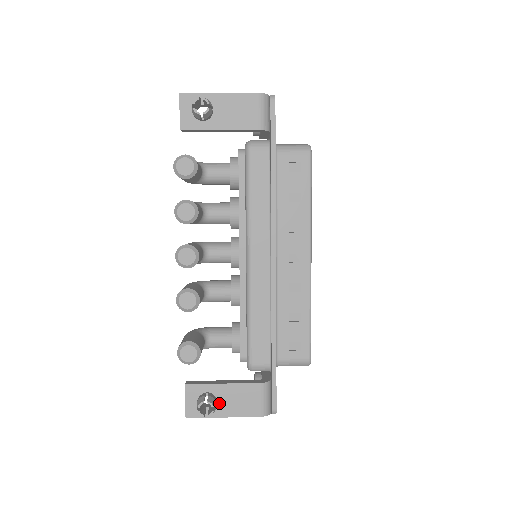
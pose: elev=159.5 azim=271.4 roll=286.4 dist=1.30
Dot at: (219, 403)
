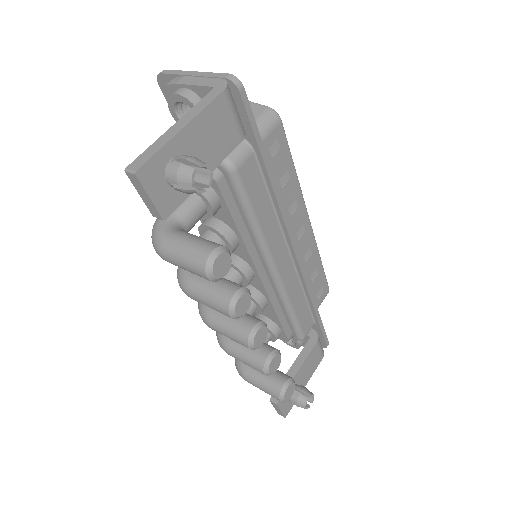
Dot at: (300, 384)
